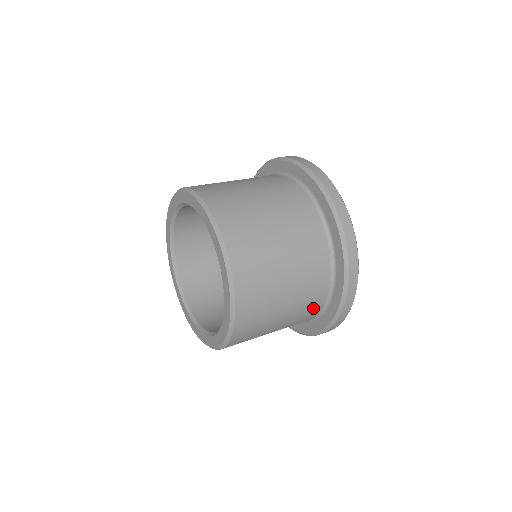
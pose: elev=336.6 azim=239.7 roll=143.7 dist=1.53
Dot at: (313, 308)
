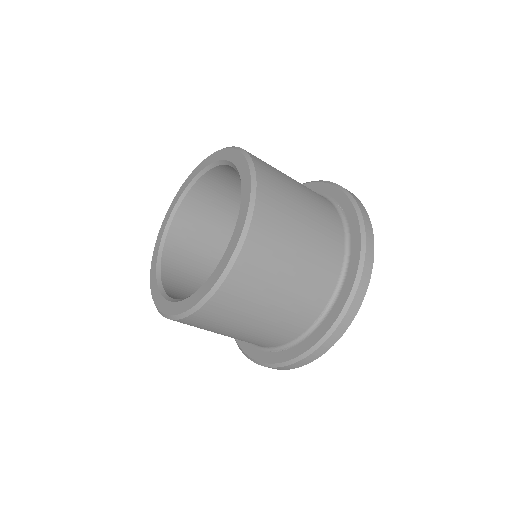
Dot at: (325, 202)
